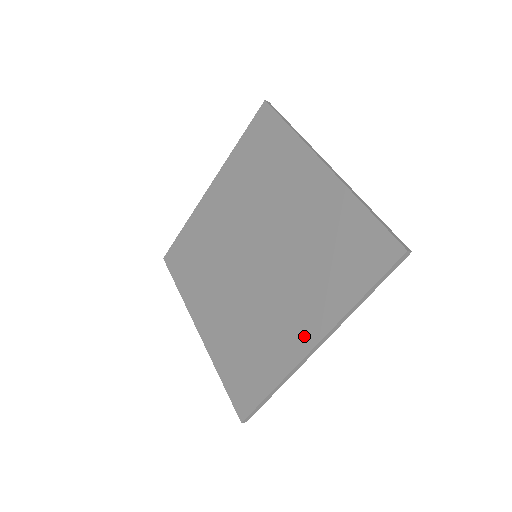
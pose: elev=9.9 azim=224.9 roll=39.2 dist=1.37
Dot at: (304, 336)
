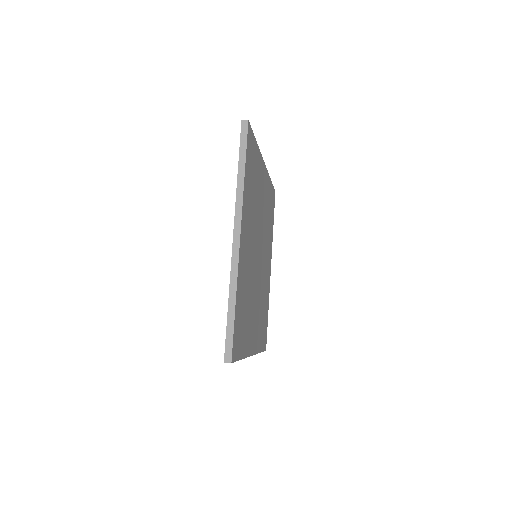
Dot at: occluded
